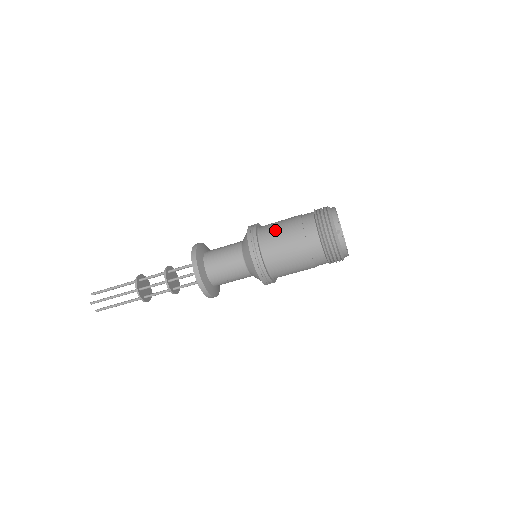
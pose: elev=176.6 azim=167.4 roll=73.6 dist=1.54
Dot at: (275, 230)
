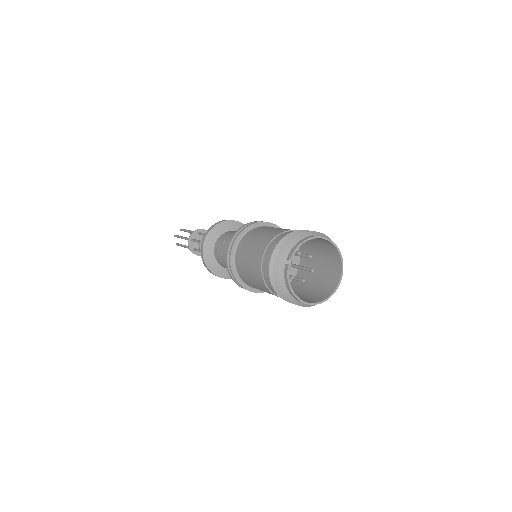
Dot at: (260, 232)
